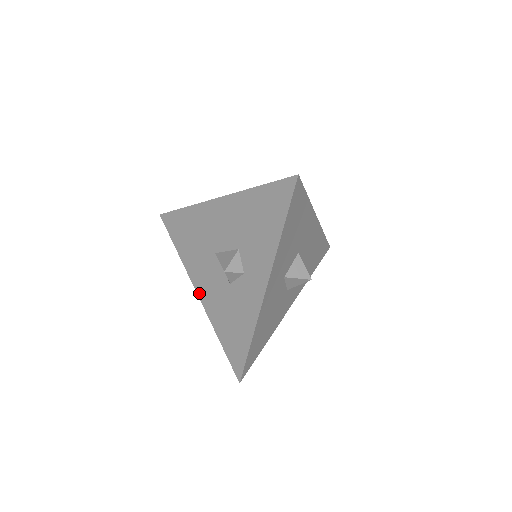
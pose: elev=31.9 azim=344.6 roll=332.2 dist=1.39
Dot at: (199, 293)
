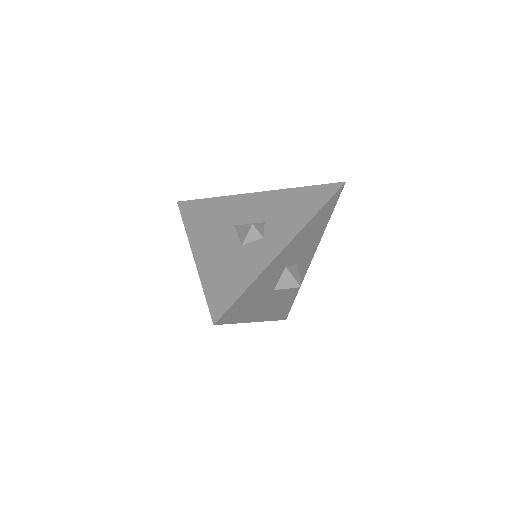
Dot at: (196, 254)
